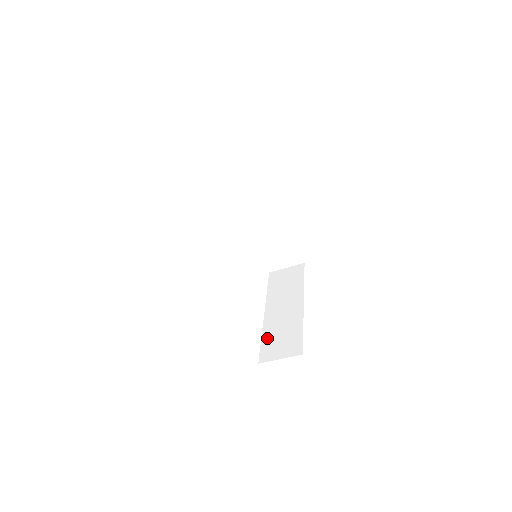
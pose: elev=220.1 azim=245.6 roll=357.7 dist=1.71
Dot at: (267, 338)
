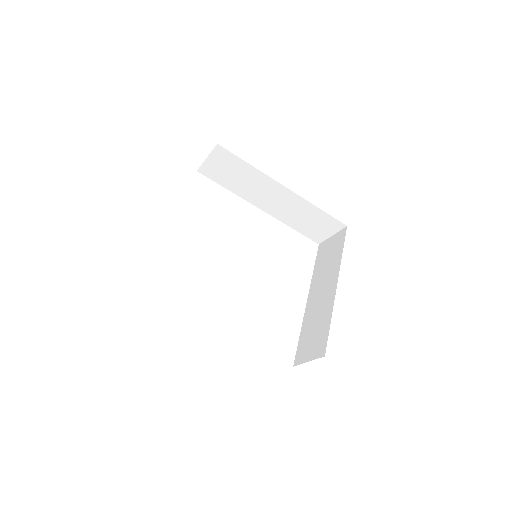
Dot at: (303, 334)
